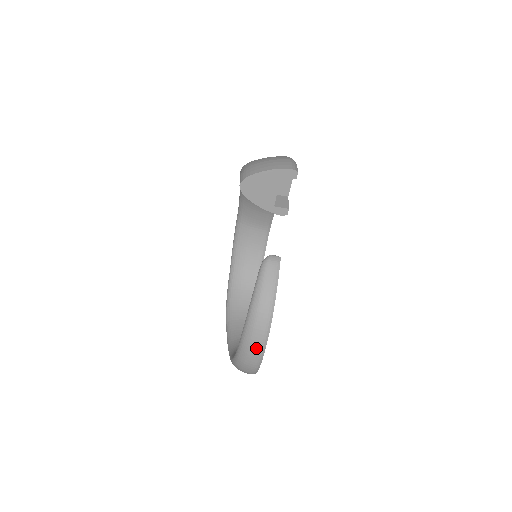
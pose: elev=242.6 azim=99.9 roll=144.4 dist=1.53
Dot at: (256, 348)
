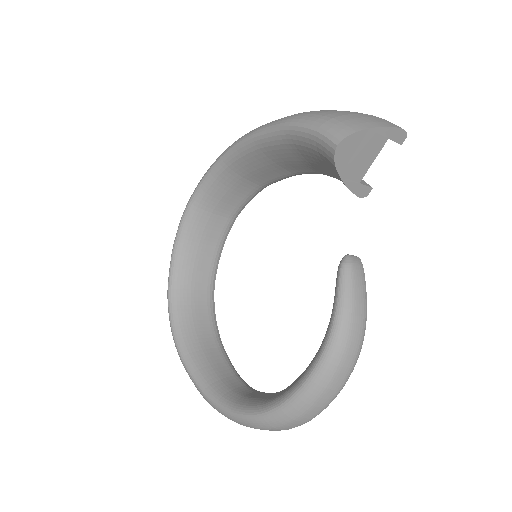
Dot at: (330, 395)
